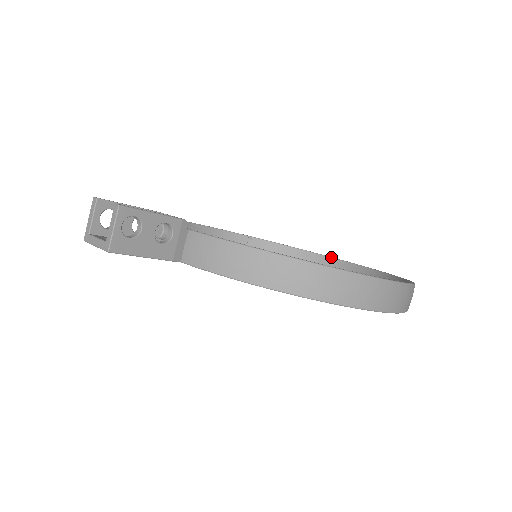
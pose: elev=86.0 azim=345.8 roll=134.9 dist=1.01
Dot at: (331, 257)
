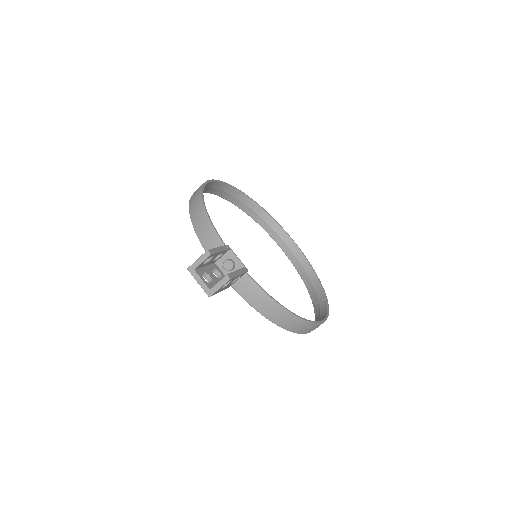
Dot at: (282, 228)
